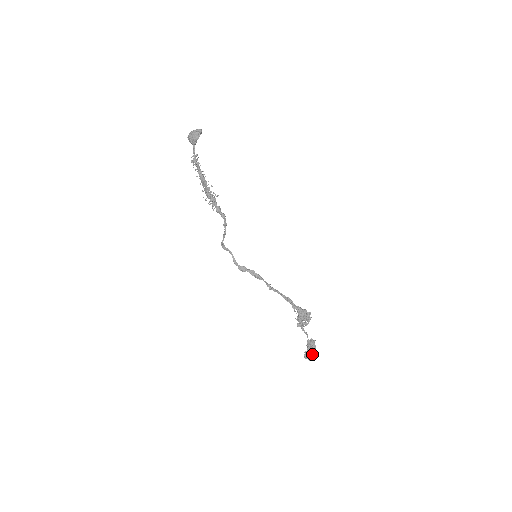
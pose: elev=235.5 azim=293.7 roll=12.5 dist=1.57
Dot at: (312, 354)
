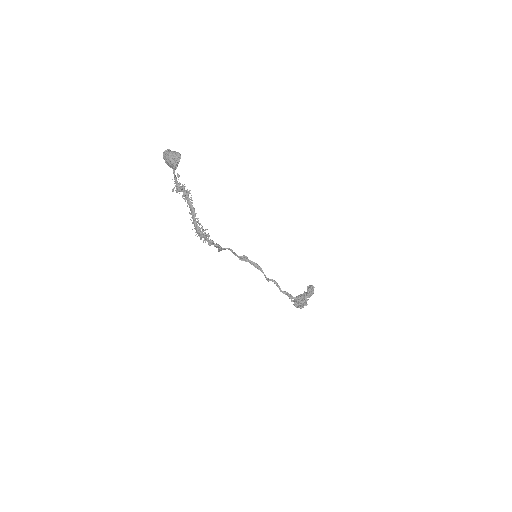
Dot at: (310, 295)
